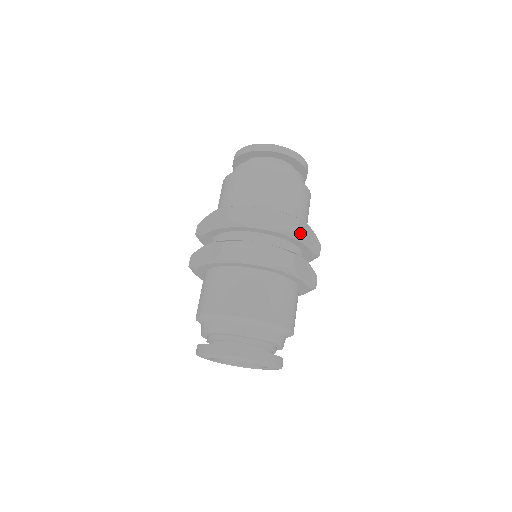
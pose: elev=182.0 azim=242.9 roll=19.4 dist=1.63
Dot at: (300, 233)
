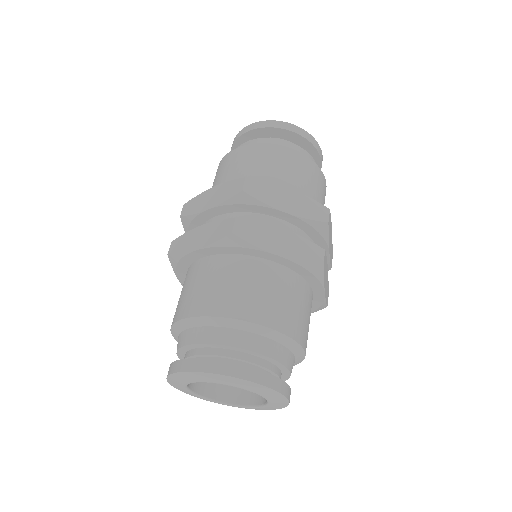
Dot at: (328, 228)
